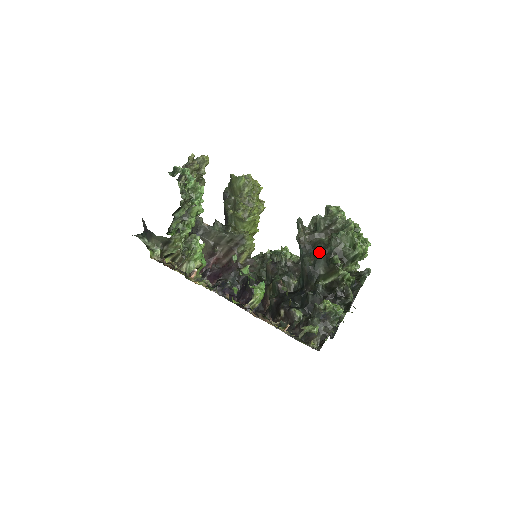
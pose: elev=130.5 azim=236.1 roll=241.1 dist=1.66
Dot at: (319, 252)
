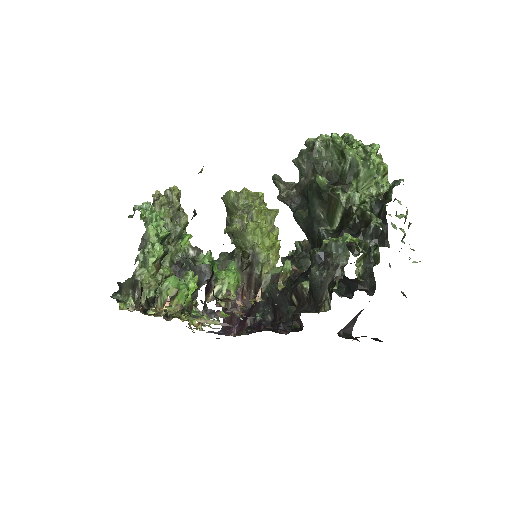
Dot at: (308, 194)
